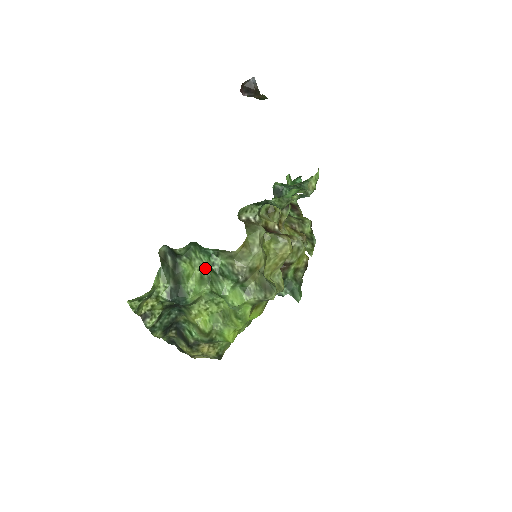
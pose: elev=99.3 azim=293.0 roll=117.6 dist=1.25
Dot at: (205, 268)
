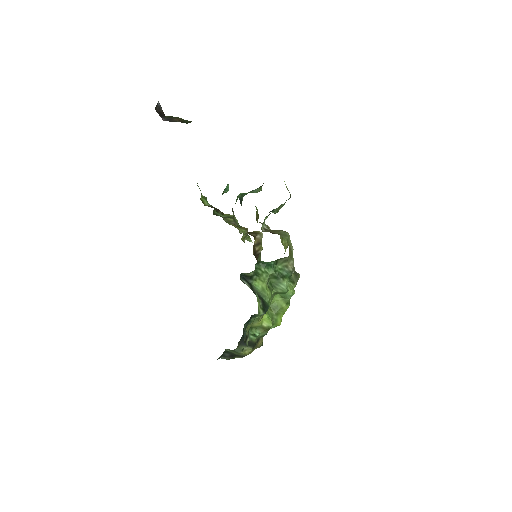
Dot at: (269, 278)
